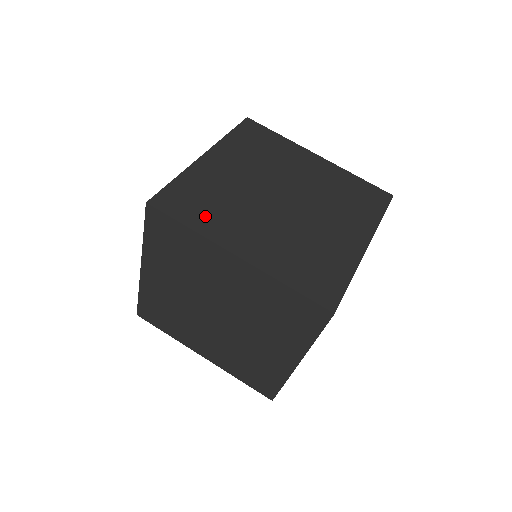
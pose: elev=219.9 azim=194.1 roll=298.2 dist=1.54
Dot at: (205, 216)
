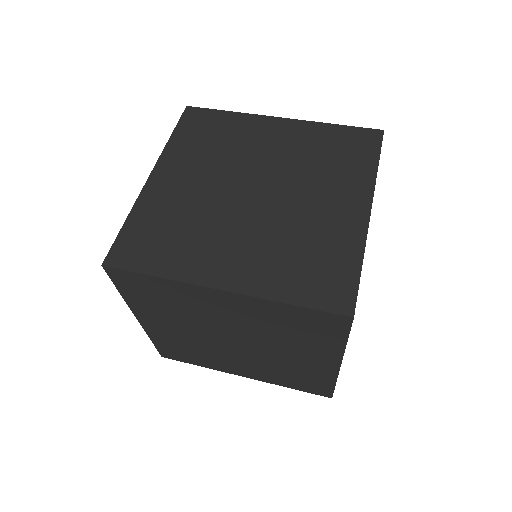
Dot at: (171, 254)
